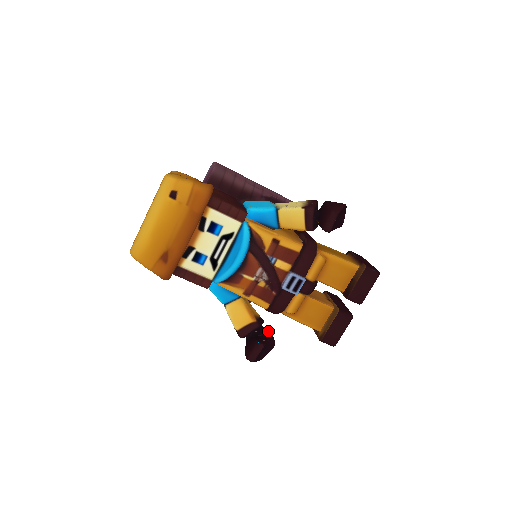
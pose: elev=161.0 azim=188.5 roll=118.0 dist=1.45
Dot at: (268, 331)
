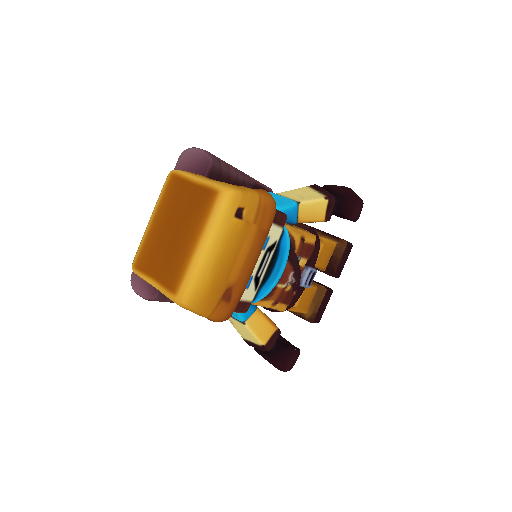
Dot at: occluded
